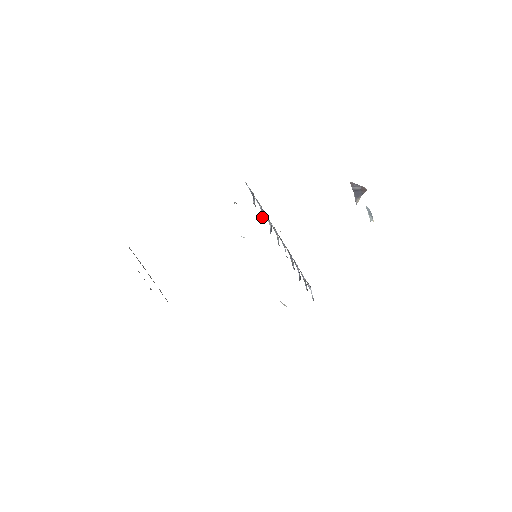
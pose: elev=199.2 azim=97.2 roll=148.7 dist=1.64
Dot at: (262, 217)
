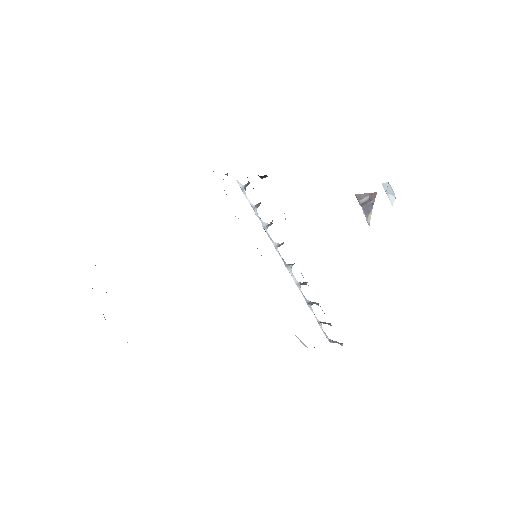
Dot at: occluded
